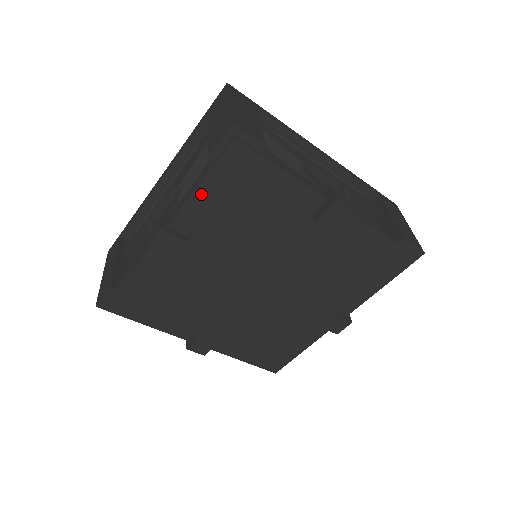
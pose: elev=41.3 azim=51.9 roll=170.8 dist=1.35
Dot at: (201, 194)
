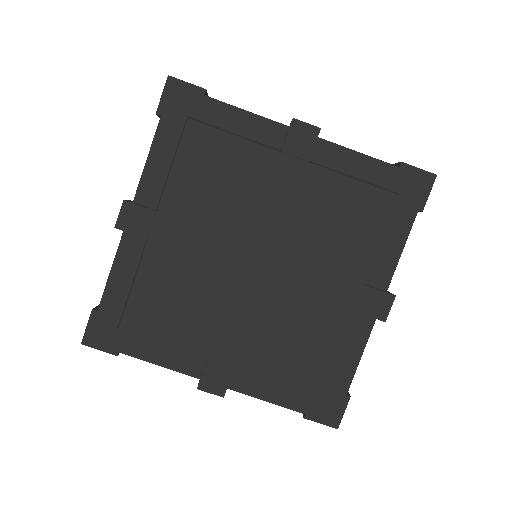
Dot at: (157, 153)
